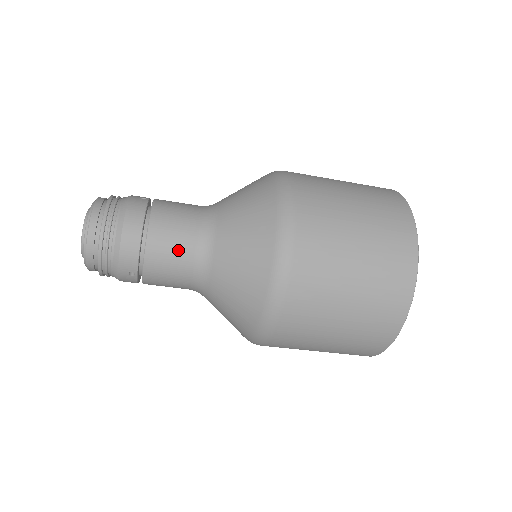
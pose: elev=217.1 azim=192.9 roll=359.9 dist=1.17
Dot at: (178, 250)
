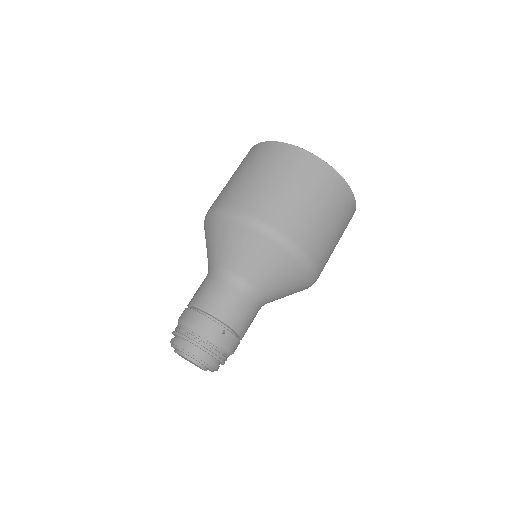
Dot at: (218, 292)
